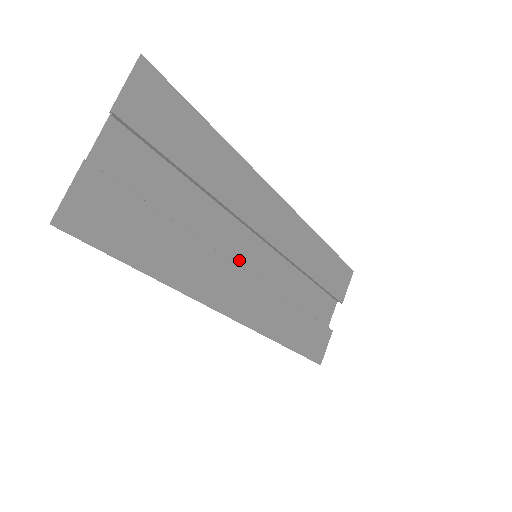
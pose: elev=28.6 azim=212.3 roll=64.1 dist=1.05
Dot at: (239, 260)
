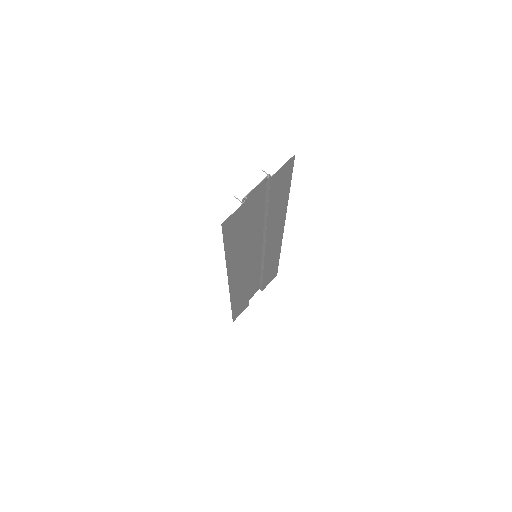
Dot at: (249, 255)
